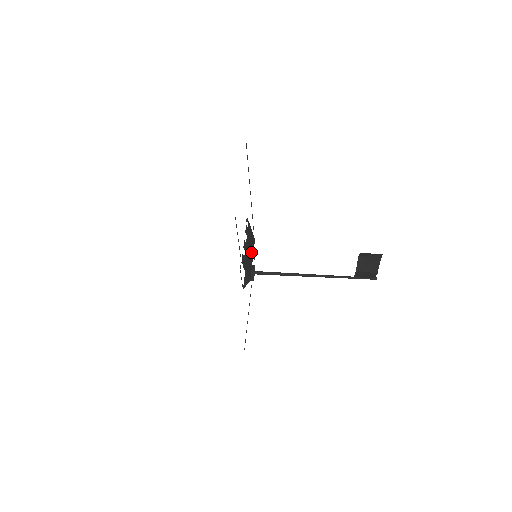
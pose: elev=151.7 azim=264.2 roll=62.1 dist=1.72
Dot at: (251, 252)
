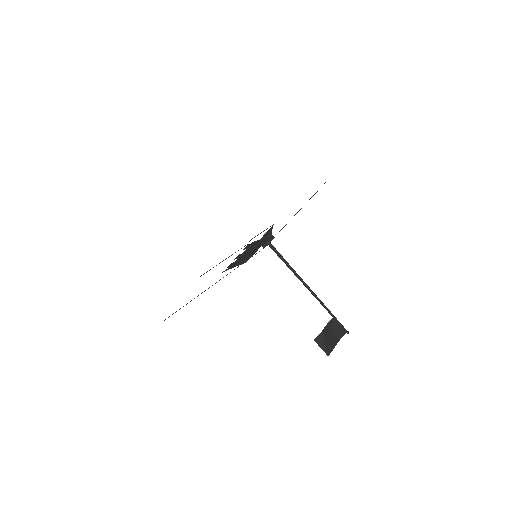
Dot at: (256, 249)
